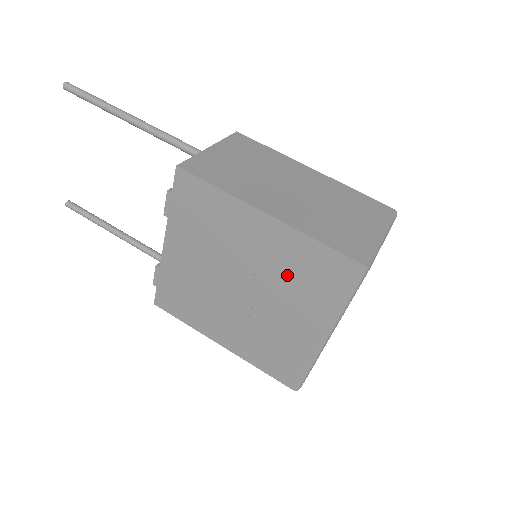
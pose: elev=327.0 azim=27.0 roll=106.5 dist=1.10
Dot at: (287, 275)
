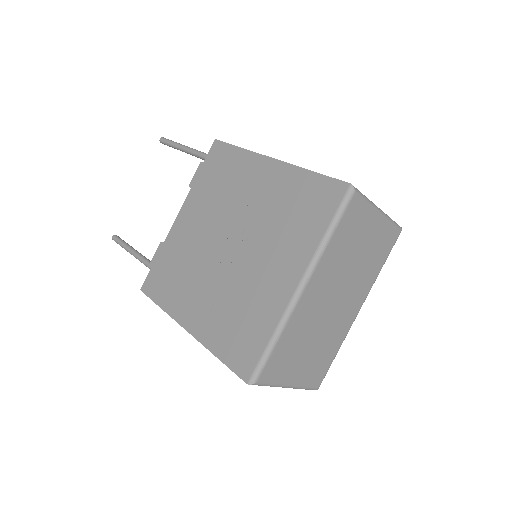
Dot at: (276, 216)
